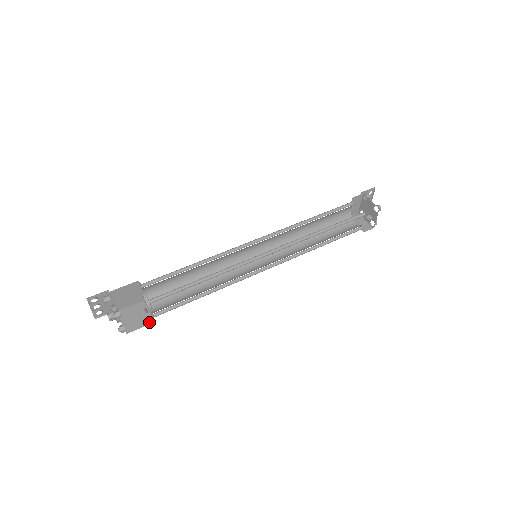
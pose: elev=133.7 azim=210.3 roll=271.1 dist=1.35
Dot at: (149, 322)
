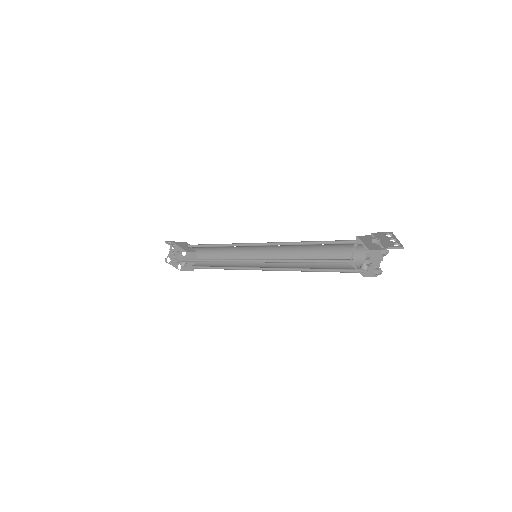
Dot at: (192, 270)
